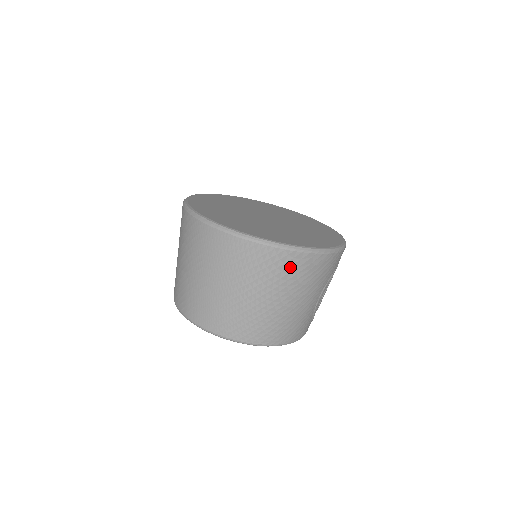
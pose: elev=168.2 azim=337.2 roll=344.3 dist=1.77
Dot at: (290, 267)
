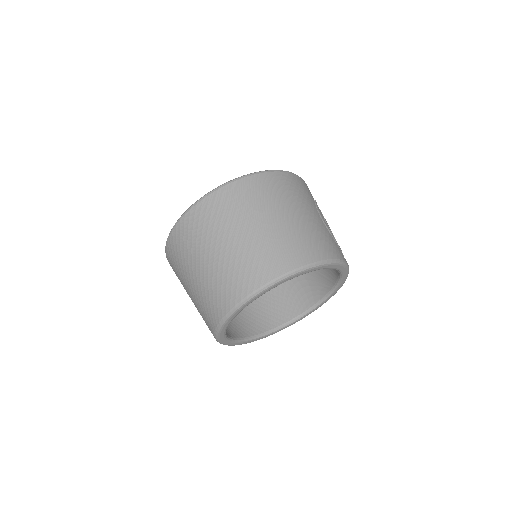
Dot at: (265, 187)
